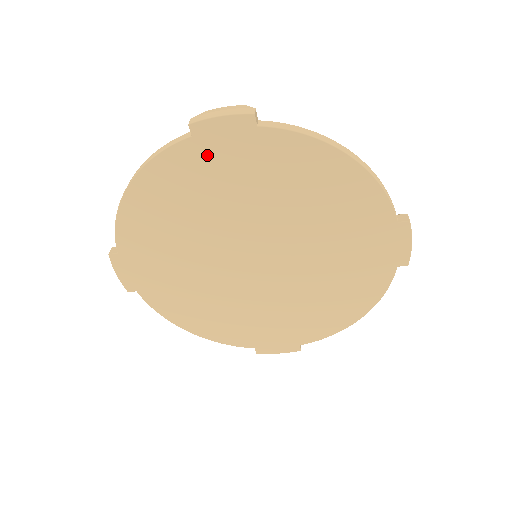
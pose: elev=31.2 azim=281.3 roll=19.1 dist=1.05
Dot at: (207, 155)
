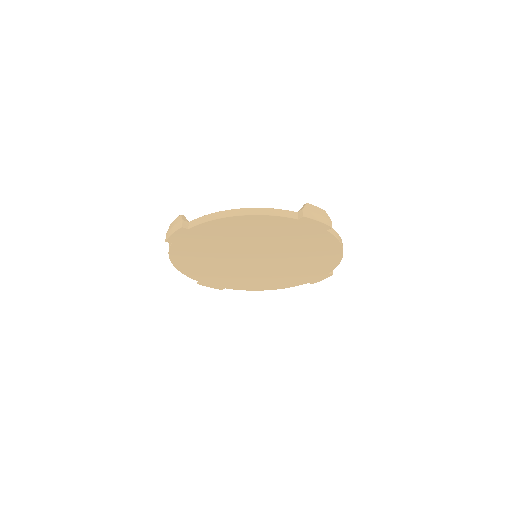
Dot at: (185, 245)
